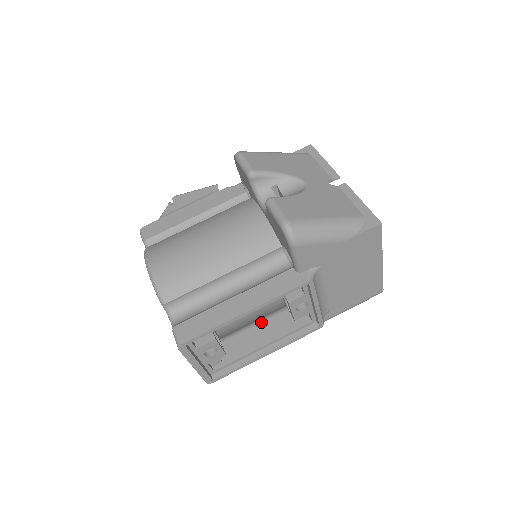
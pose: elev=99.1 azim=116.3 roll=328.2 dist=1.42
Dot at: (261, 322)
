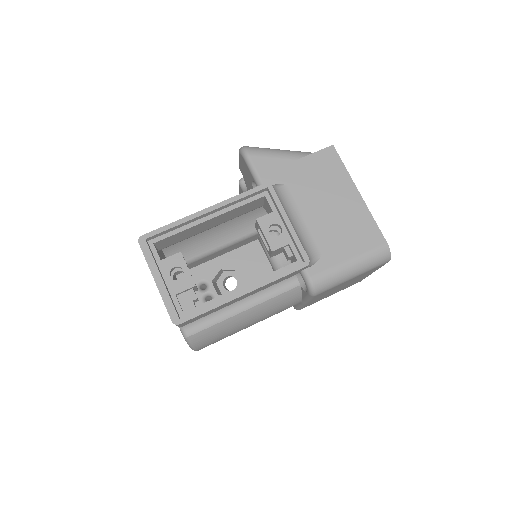
Dot at: occluded
